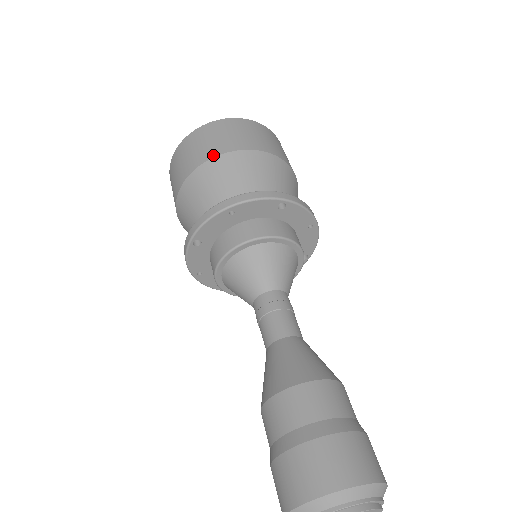
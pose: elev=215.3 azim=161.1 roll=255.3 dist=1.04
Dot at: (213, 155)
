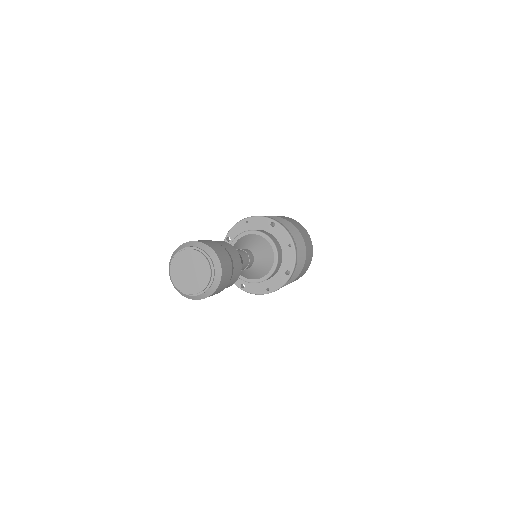
Dot at: occluded
